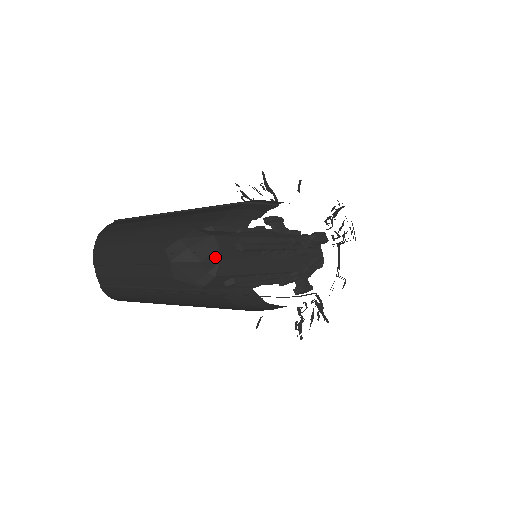
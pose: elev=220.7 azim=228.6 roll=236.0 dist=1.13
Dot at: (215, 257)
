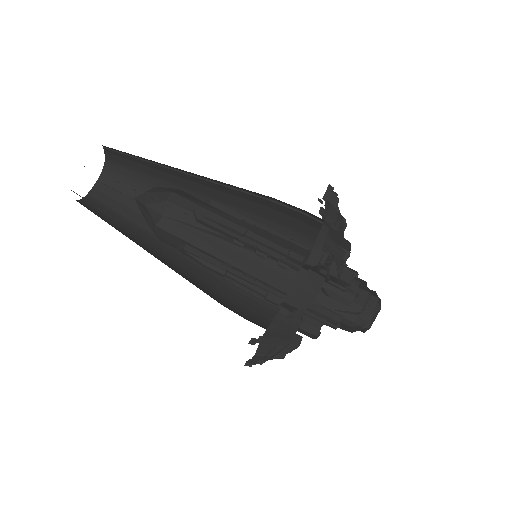
Dot at: (160, 208)
